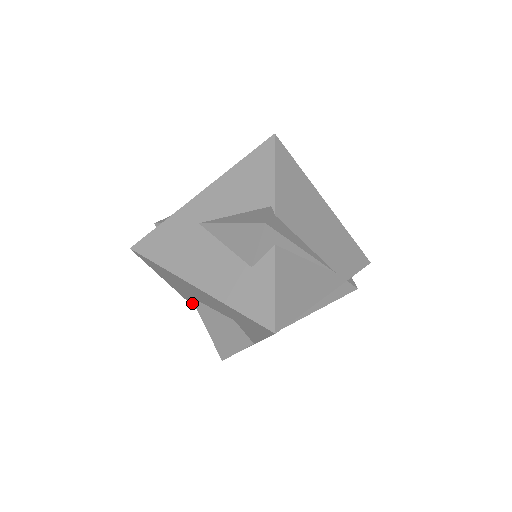
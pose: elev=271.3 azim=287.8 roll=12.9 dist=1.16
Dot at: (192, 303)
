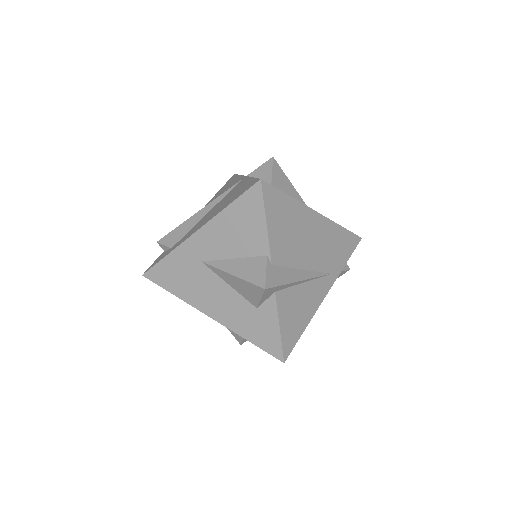
Dot at: occluded
